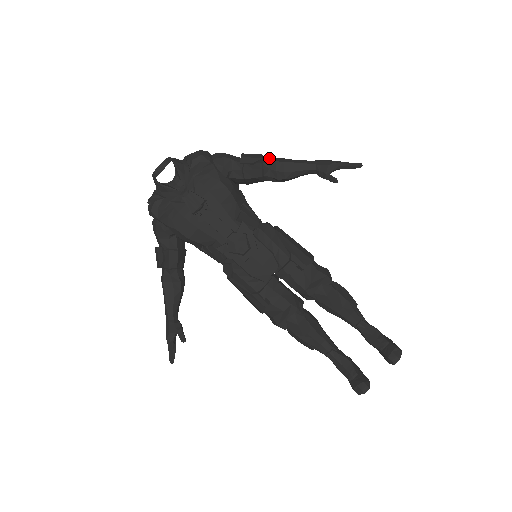
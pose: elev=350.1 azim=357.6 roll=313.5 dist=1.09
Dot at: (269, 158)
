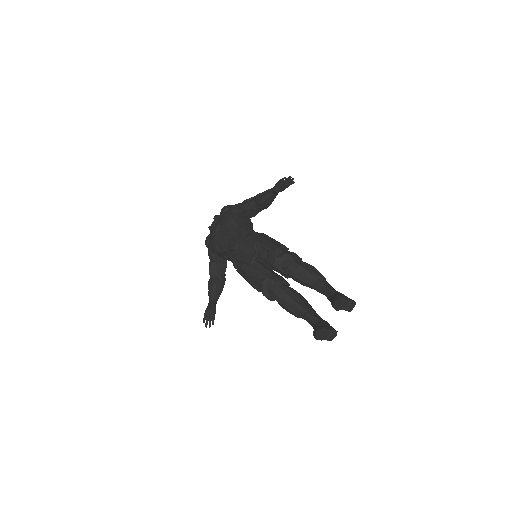
Dot at: occluded
